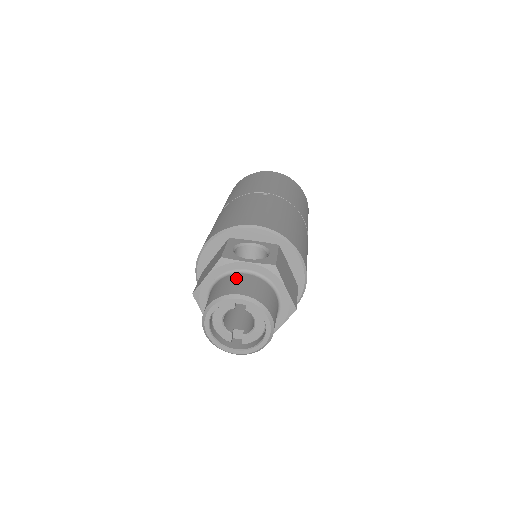
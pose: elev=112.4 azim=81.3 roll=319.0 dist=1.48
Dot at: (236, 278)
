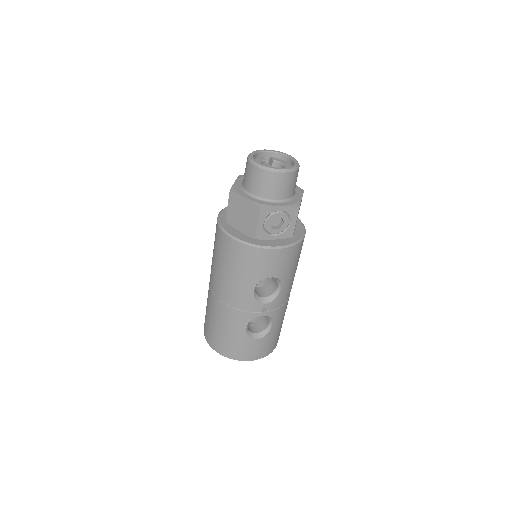
Dot at: occluded
